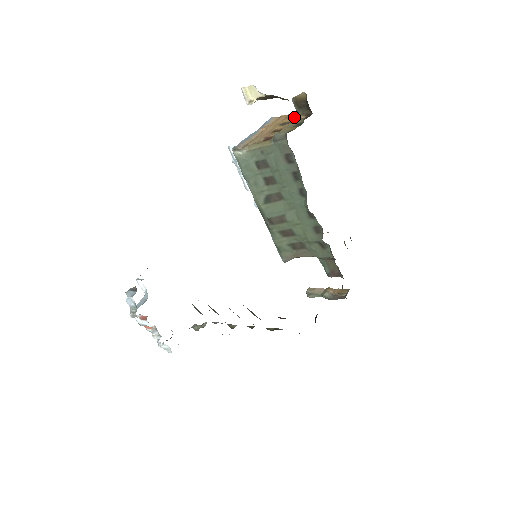
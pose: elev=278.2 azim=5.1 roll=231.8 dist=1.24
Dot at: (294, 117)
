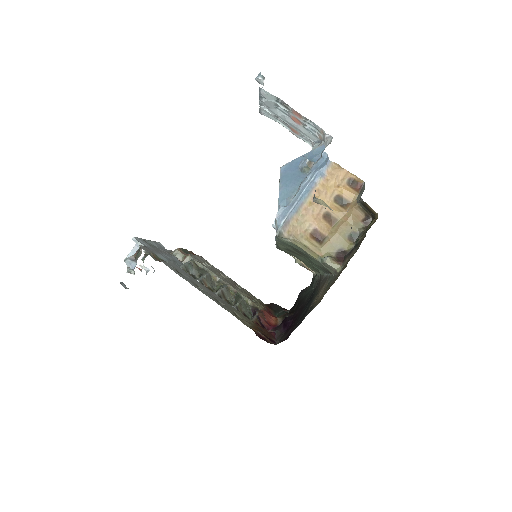
Dot at: (353, 194)
